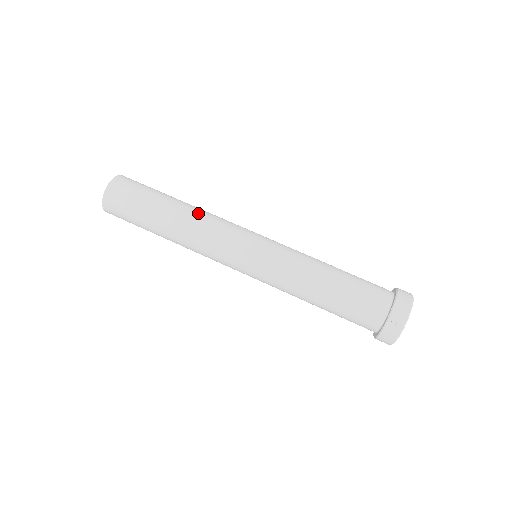
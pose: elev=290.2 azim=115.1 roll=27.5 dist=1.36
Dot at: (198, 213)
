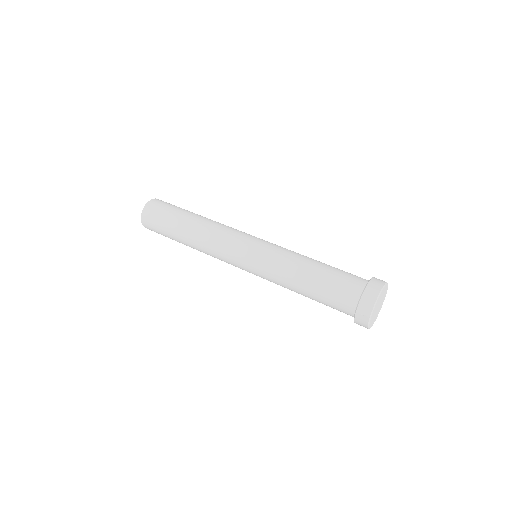
Dot at: (205, 228)
